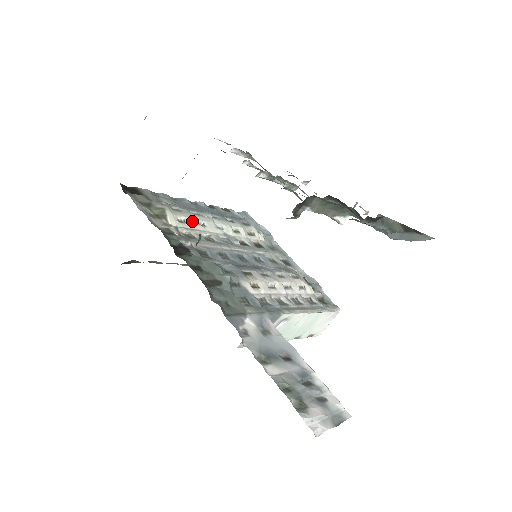
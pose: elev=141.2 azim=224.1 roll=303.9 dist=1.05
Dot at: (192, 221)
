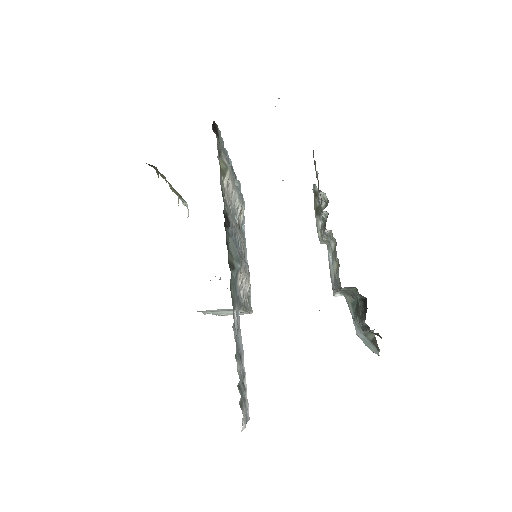
Dot at: (231, 187)
